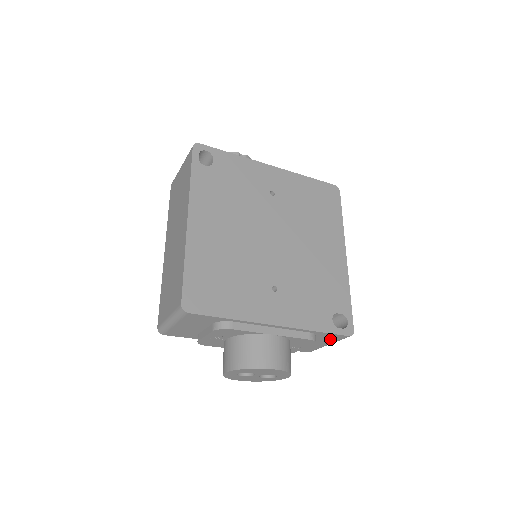
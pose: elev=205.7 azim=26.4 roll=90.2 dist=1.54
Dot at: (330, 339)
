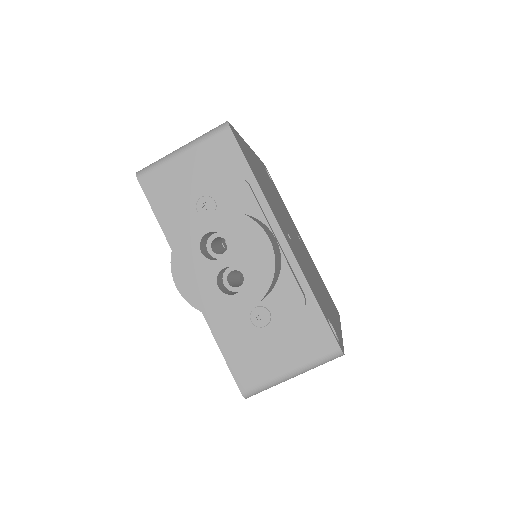
Dot at: (309, 345)
